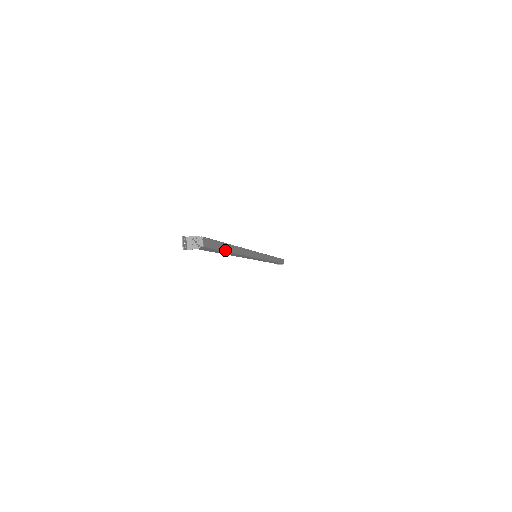
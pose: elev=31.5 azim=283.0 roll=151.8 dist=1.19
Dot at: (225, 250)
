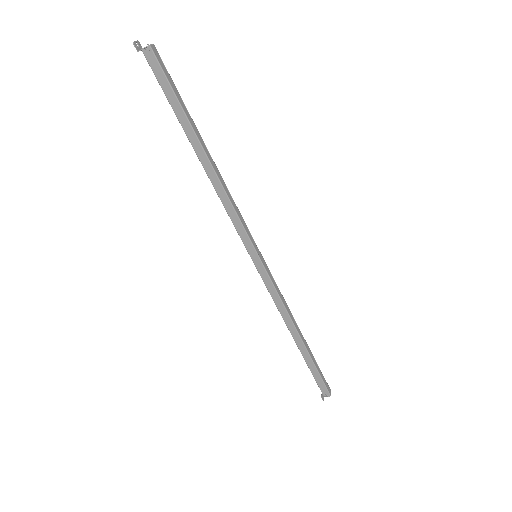
Dot at: (185, 113)
